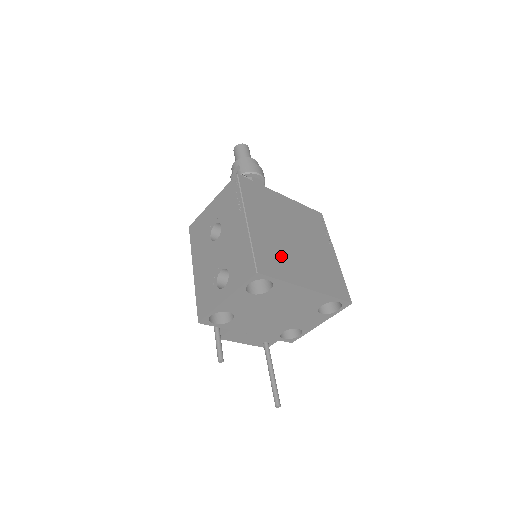
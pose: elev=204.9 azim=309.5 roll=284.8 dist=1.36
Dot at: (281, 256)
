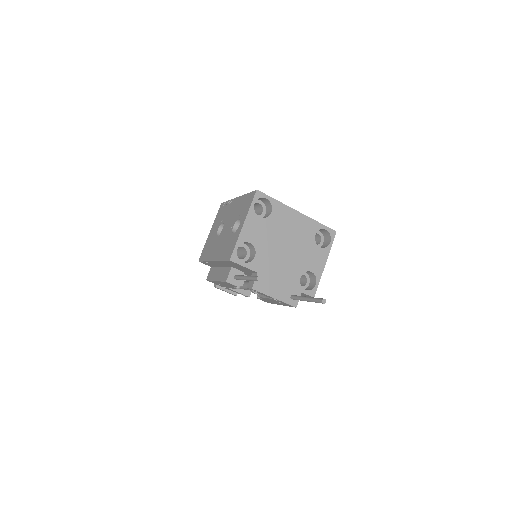
Dot at: occluded
